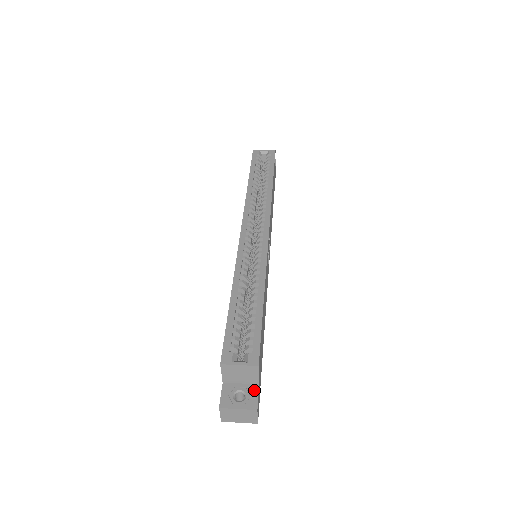
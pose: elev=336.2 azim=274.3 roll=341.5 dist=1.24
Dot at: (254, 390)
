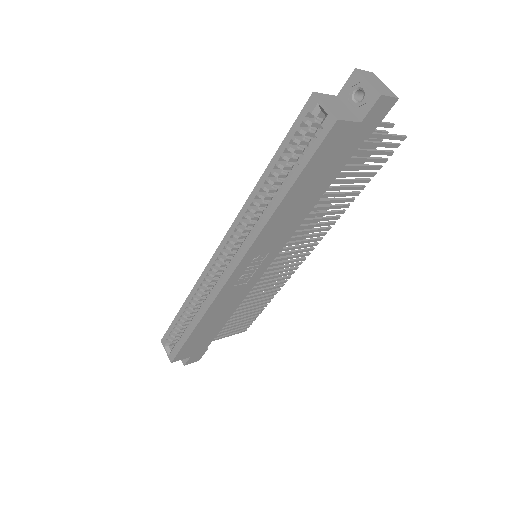
Dot at: occluded
